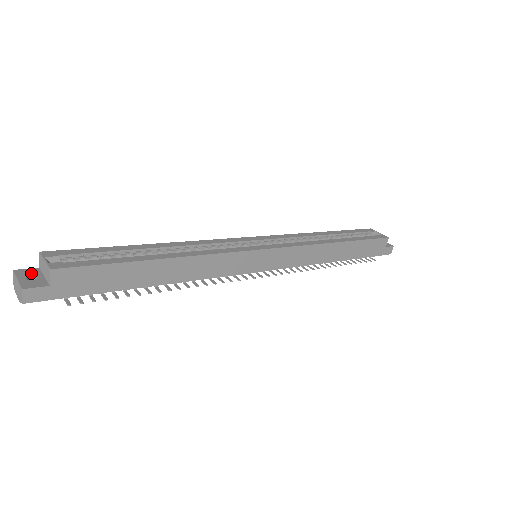
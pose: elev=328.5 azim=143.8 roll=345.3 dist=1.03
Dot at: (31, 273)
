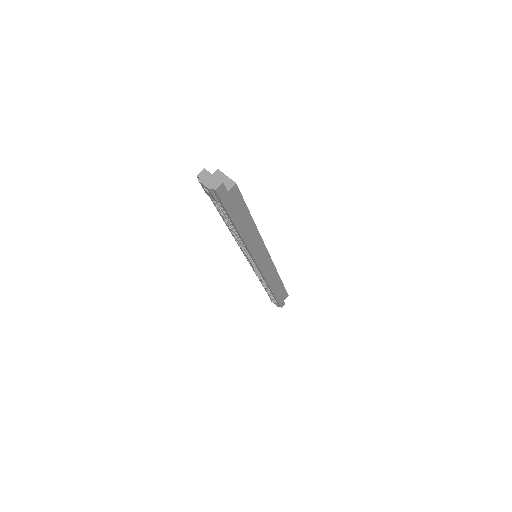
Dot at: occluded
